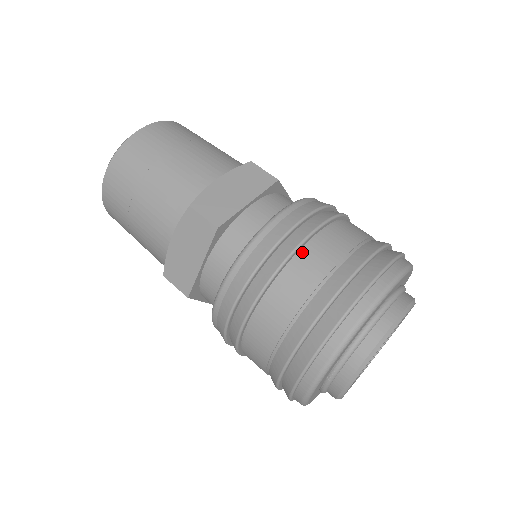
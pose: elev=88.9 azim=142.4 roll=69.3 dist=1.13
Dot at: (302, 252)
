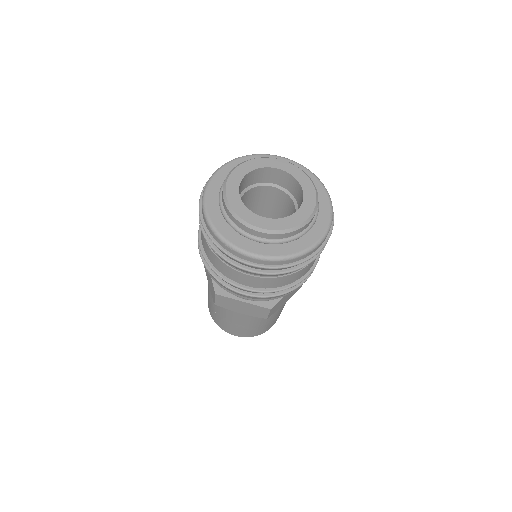
Dot at: occluded
